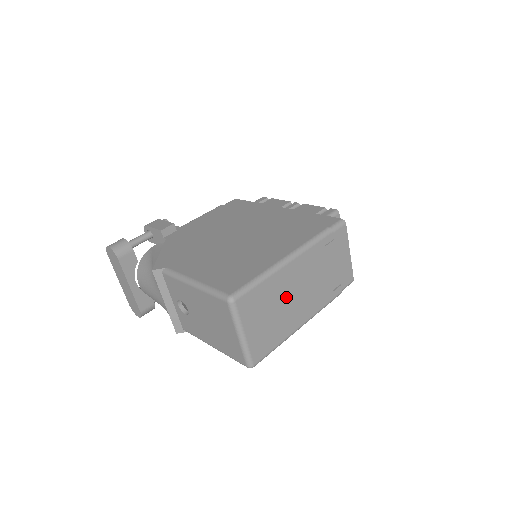
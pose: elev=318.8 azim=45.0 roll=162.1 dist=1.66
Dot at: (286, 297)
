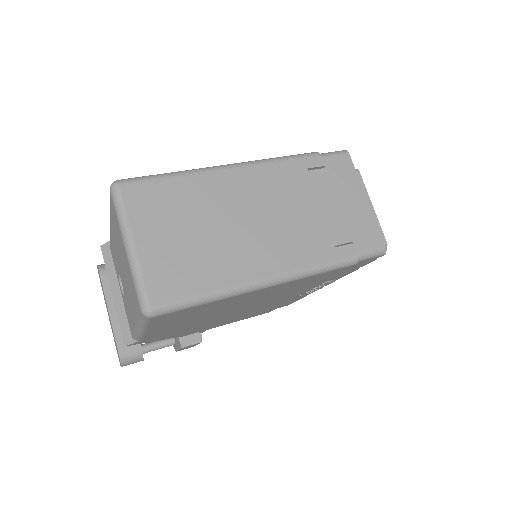
Dot at: (226, 217)
